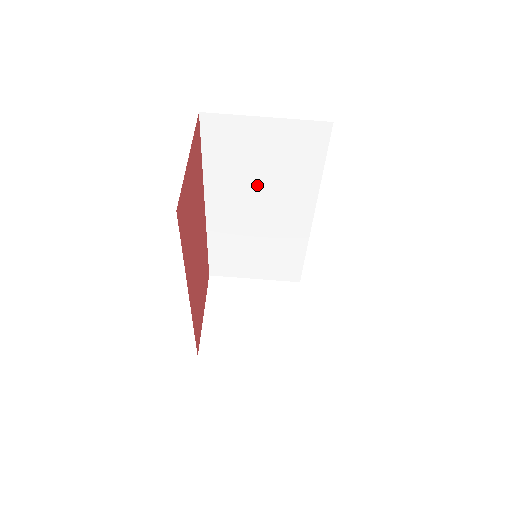
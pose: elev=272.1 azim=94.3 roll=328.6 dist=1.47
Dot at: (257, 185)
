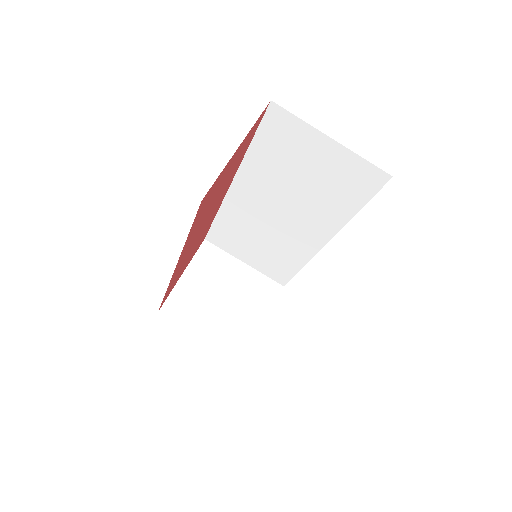
Dot at: (290, 190)
